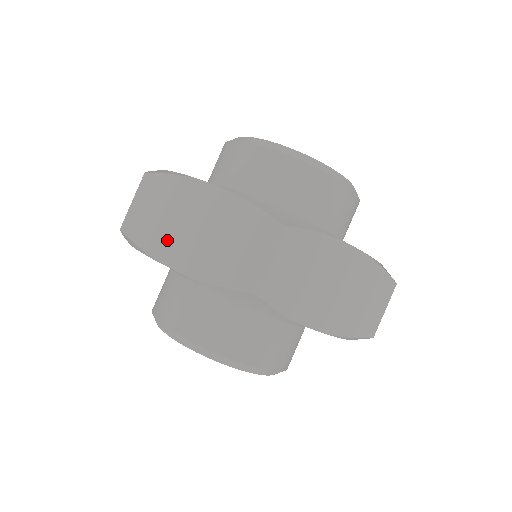
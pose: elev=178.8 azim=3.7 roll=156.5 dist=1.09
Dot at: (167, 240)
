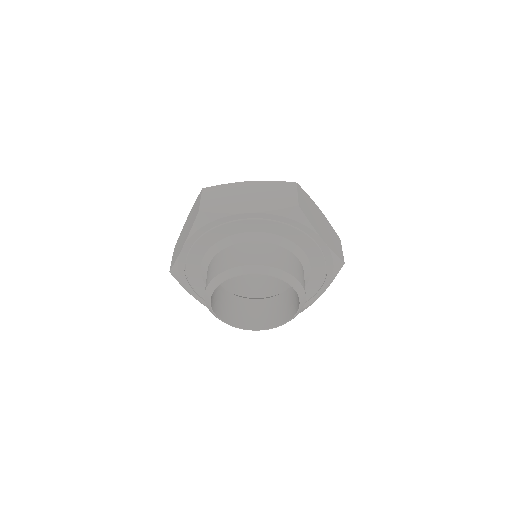
Dot at: occluded
